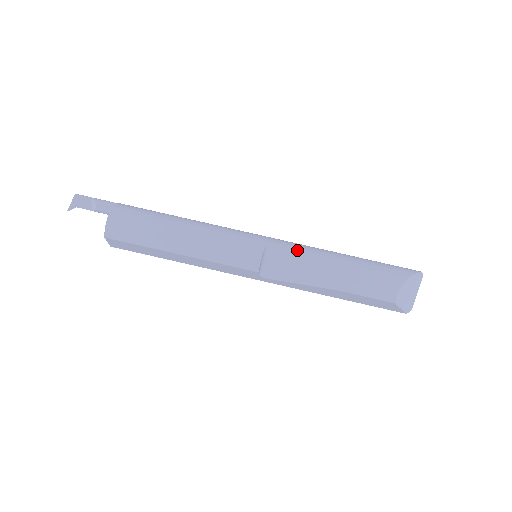
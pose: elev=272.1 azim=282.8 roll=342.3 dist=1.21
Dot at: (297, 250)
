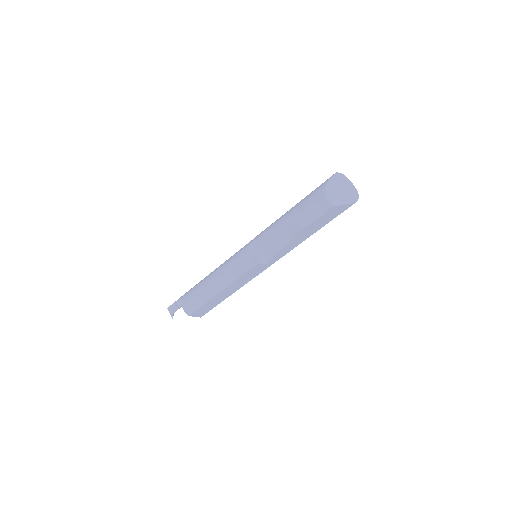
Dot at: (263, 234)
